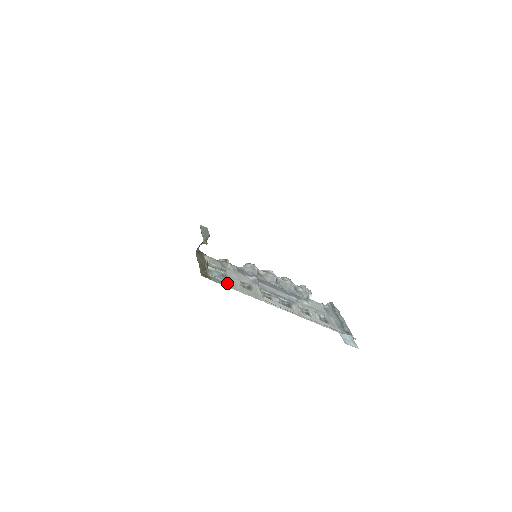
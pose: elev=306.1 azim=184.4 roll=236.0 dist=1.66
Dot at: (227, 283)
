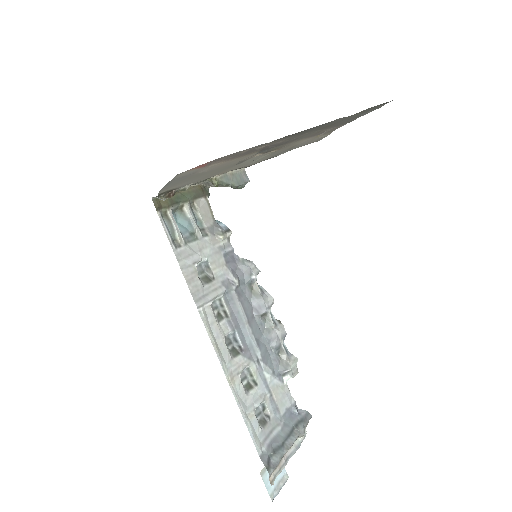
Dot at: (179, 242)
